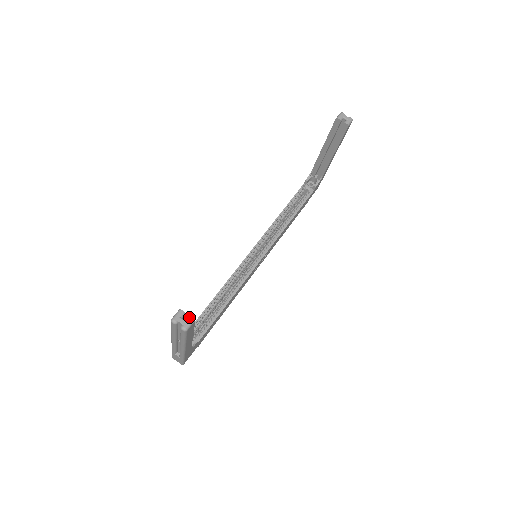
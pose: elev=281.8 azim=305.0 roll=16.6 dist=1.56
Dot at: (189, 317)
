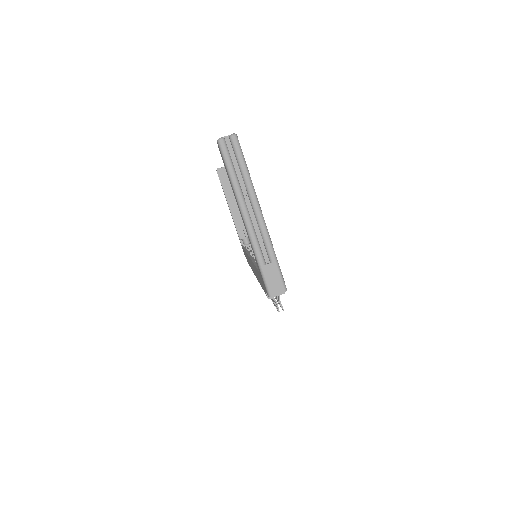
Dot at: occluded
